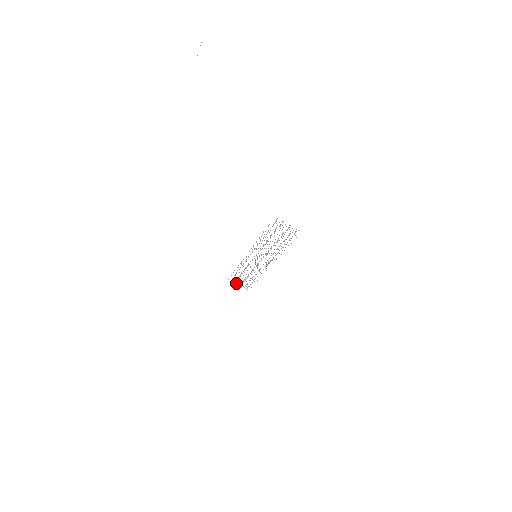
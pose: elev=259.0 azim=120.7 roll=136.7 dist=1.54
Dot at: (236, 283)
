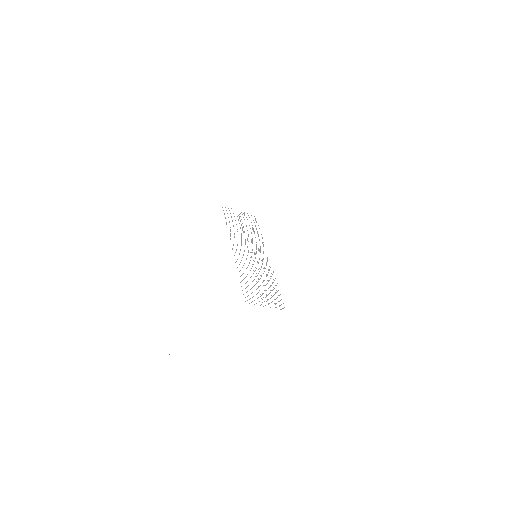
Dot at: occluded
